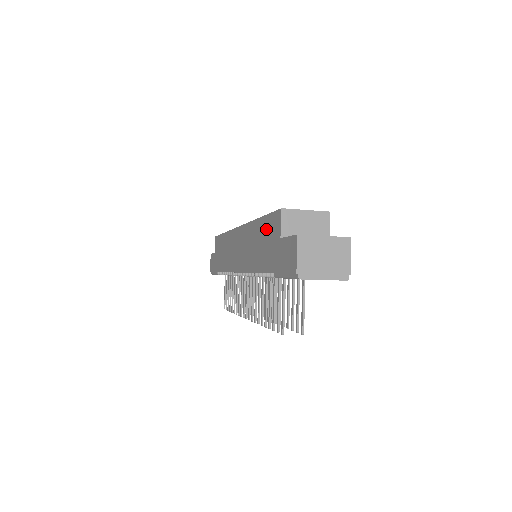
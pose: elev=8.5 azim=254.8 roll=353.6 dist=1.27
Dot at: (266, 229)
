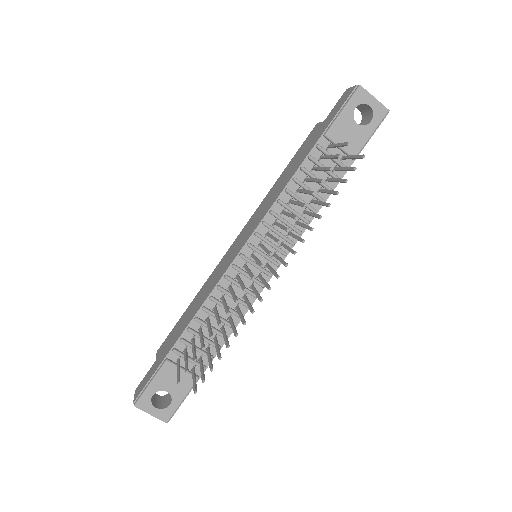
Dot at: (298, 154)
